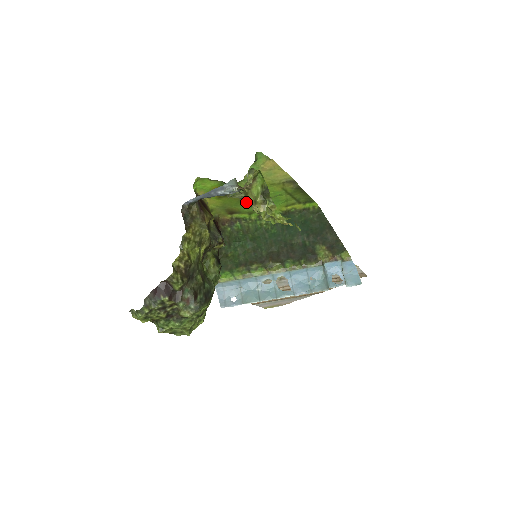
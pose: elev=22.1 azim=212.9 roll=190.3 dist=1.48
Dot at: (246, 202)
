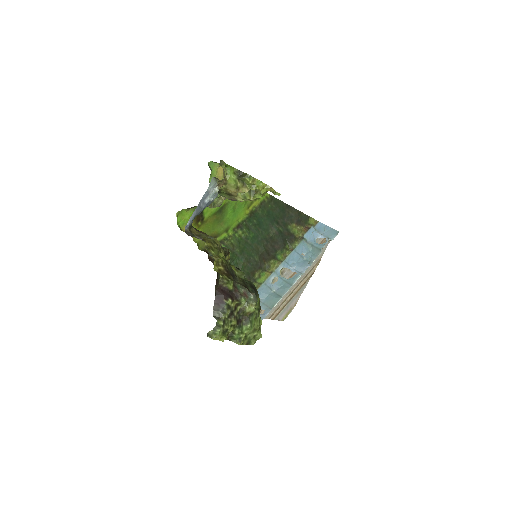
Dot at: (219, 221)
